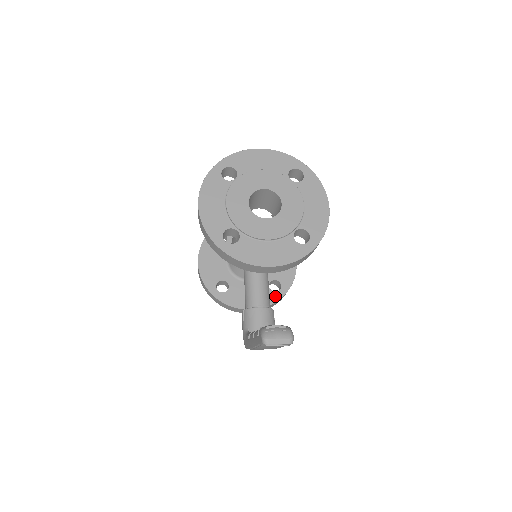
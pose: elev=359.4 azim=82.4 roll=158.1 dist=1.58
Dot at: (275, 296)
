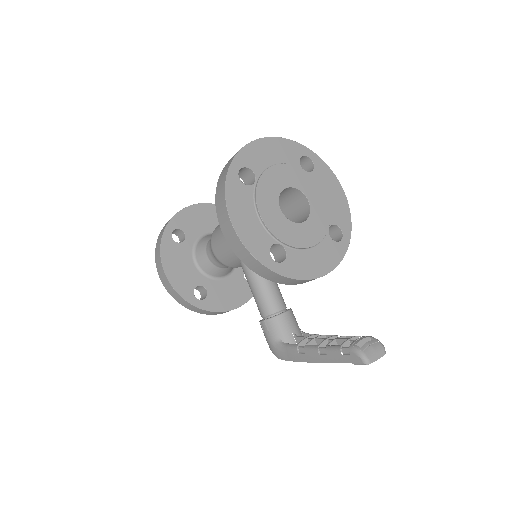
Dot at: occluded
